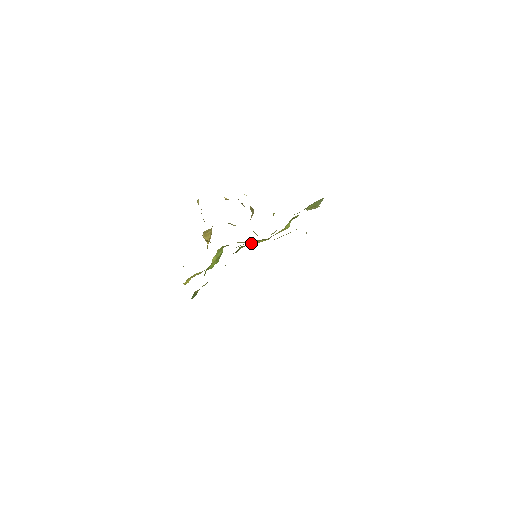
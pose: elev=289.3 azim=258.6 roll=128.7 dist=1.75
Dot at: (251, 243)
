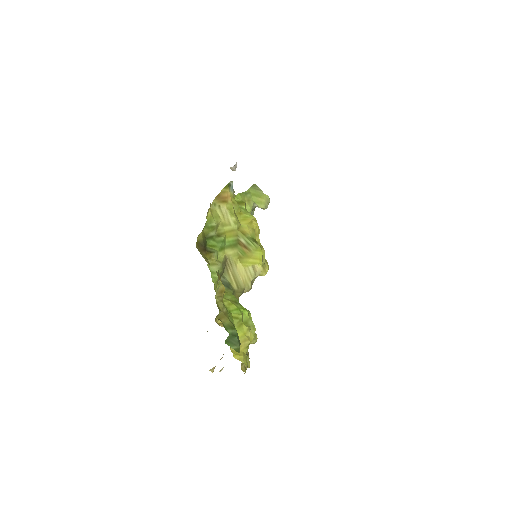
Dot at: (257, 272)
